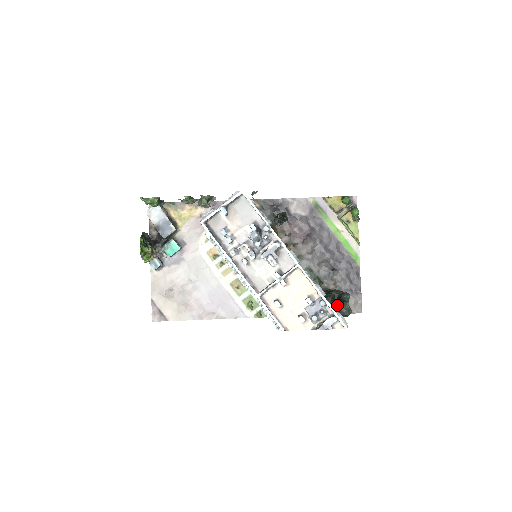
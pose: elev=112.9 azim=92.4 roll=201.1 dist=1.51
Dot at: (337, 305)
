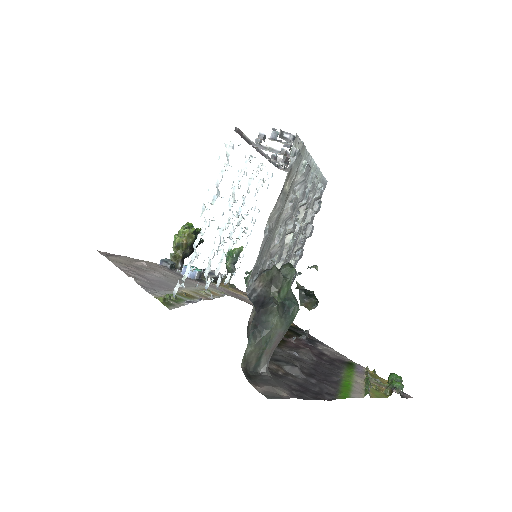
Dot at: occluded
